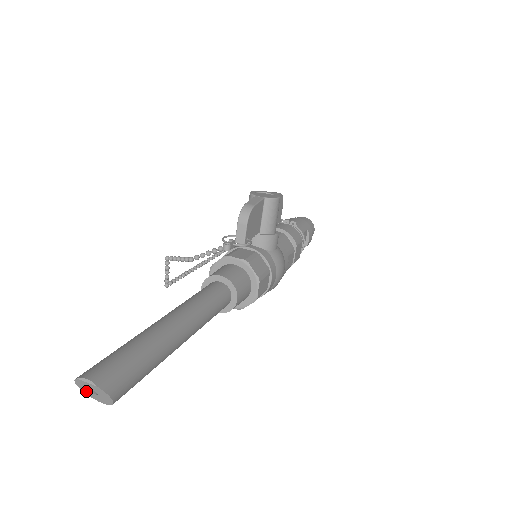
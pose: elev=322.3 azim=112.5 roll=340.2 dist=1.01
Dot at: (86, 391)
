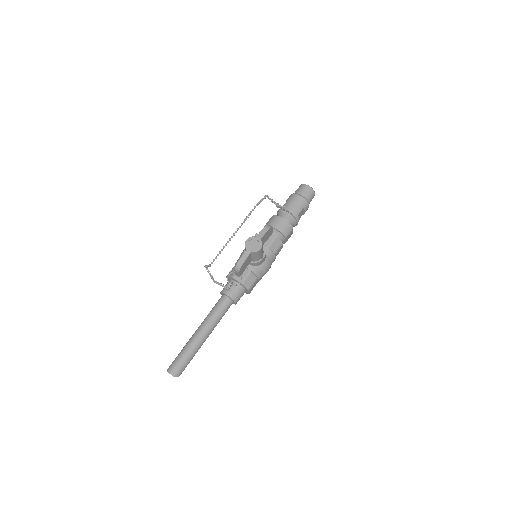
Dot at: occluded
